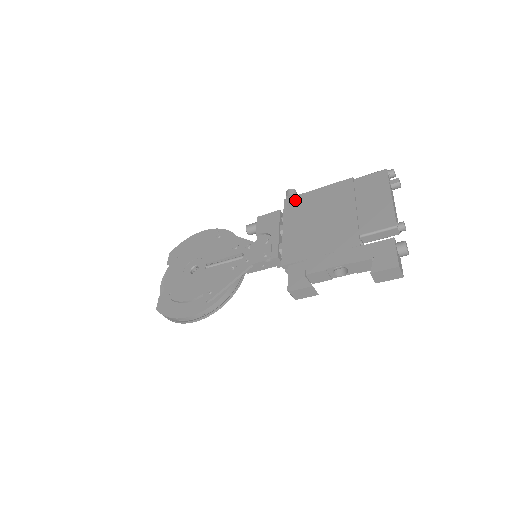
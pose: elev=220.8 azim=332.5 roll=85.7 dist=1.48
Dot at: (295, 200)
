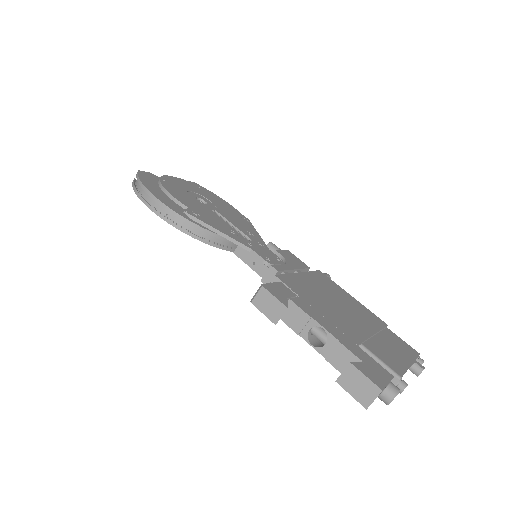
Dot at: (328, 279)
